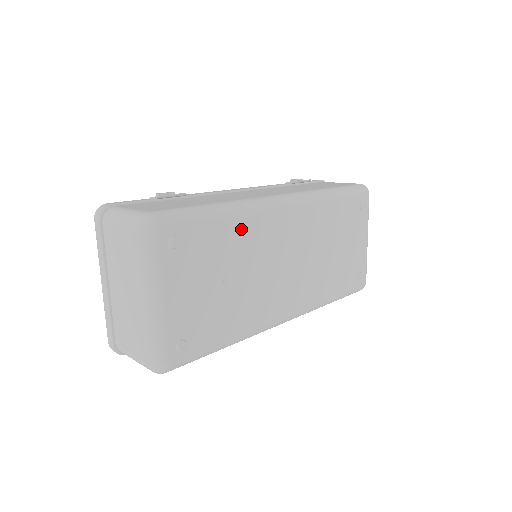
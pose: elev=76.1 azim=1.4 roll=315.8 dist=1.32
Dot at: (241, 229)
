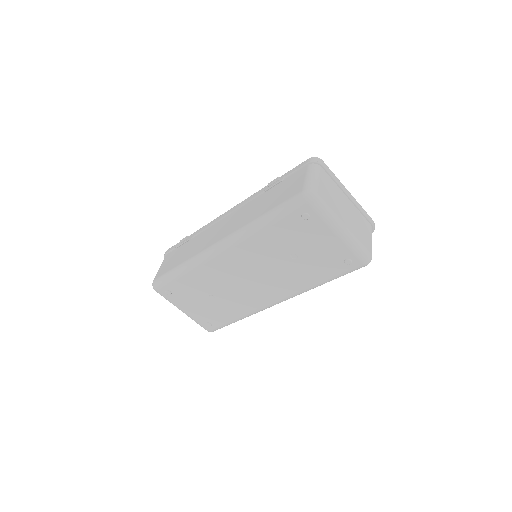
Dot at: (199, 275)
